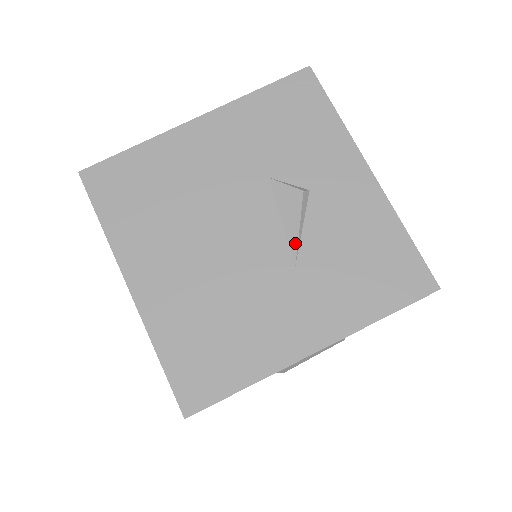
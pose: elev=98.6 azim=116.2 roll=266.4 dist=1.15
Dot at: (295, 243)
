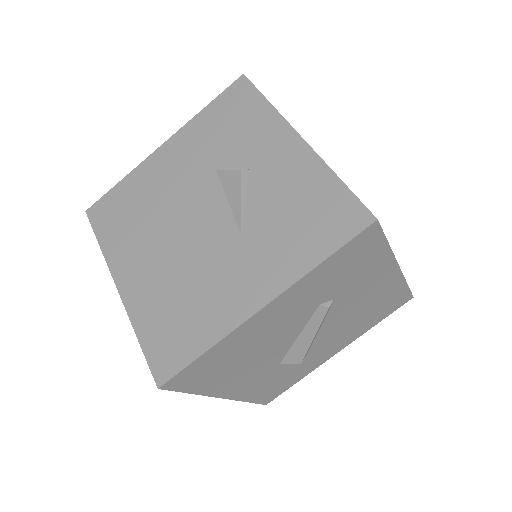
Dot at: (239, 216)
